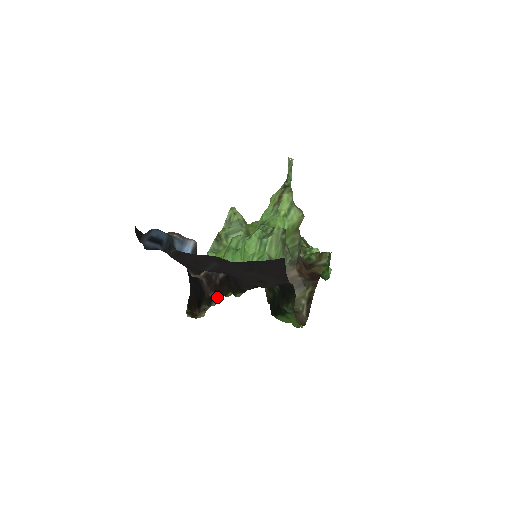
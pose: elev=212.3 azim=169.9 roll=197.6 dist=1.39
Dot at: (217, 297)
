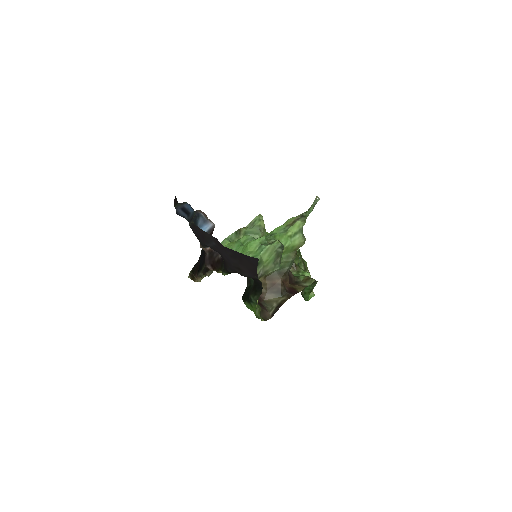
Dot at: (212, 270)
